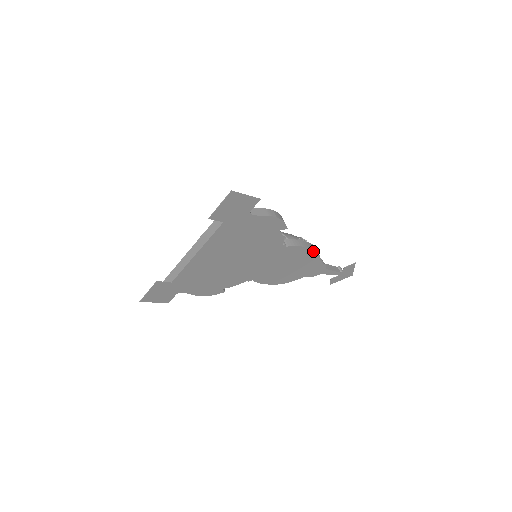
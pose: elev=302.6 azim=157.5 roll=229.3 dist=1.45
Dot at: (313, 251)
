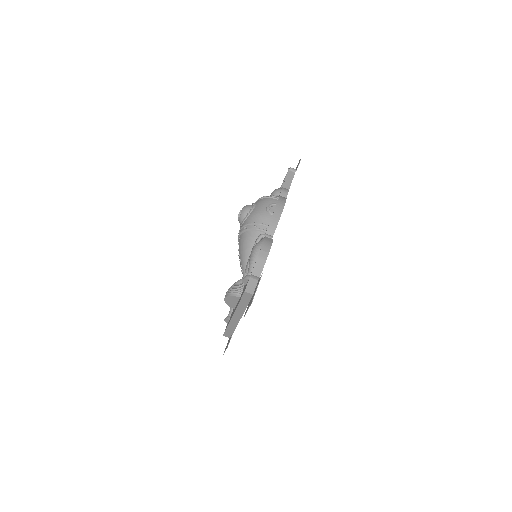
Dot at: (283, 208)
